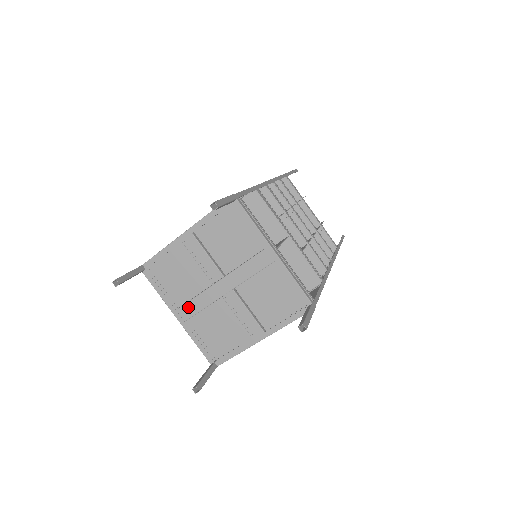
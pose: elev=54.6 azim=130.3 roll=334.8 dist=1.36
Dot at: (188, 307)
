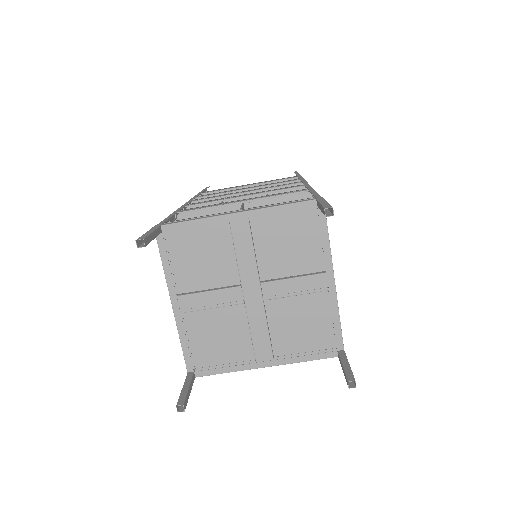
Dot at: (258, 347)
